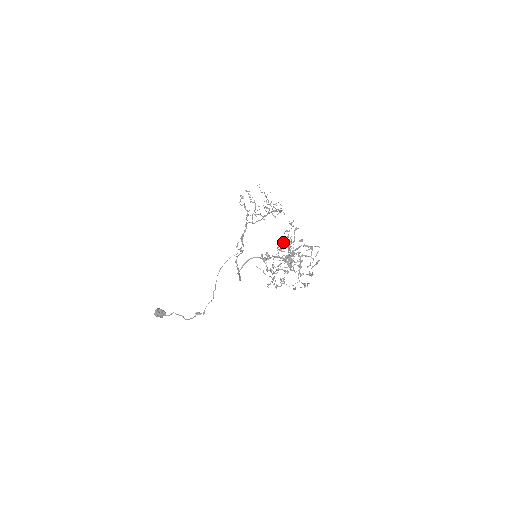
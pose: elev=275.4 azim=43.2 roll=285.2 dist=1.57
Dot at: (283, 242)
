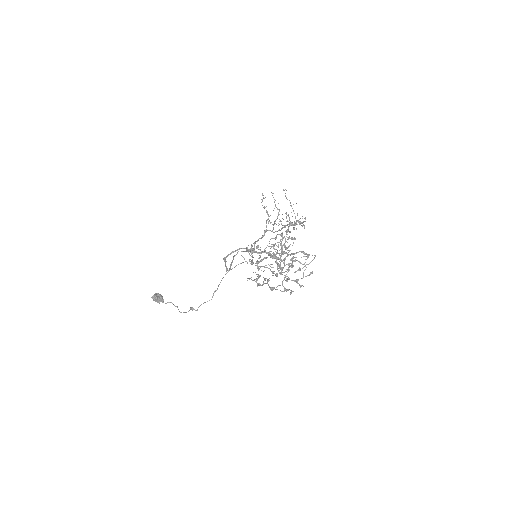
Dot at: occluded
